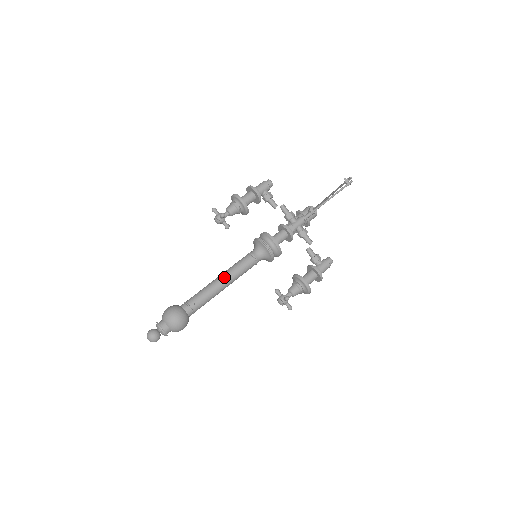
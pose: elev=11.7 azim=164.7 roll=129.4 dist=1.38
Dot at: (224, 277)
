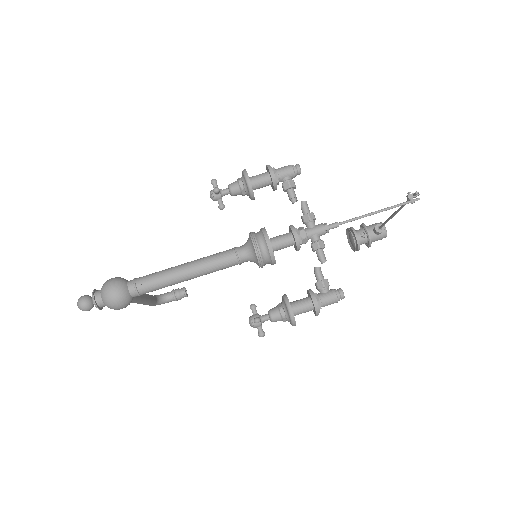
Dot at: (190, 265)
